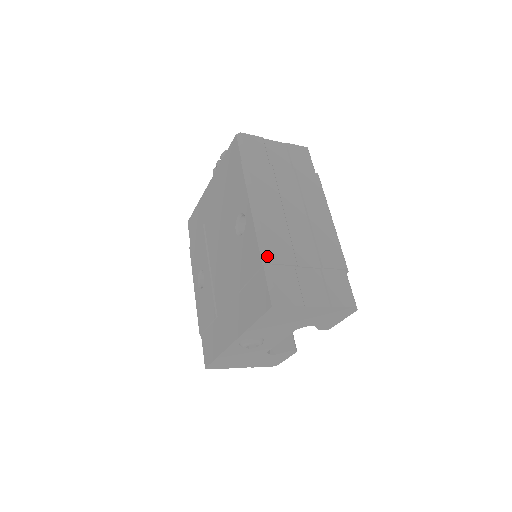
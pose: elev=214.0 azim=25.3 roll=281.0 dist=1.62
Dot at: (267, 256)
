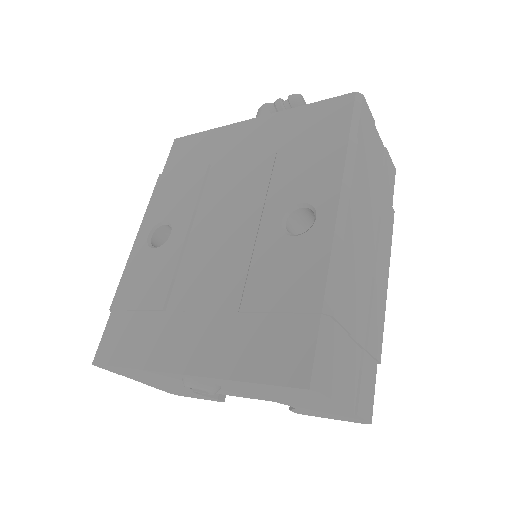
Dot at: (334, 303)
